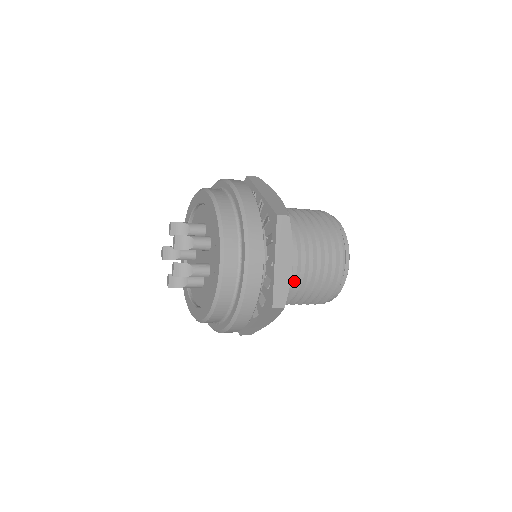
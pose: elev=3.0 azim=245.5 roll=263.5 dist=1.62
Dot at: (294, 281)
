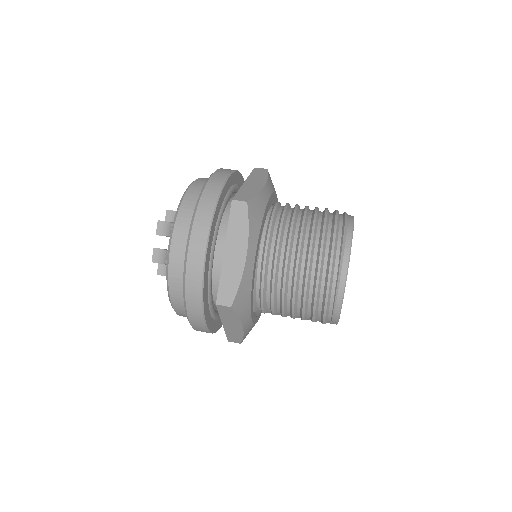
Dot at: (269, 284)
